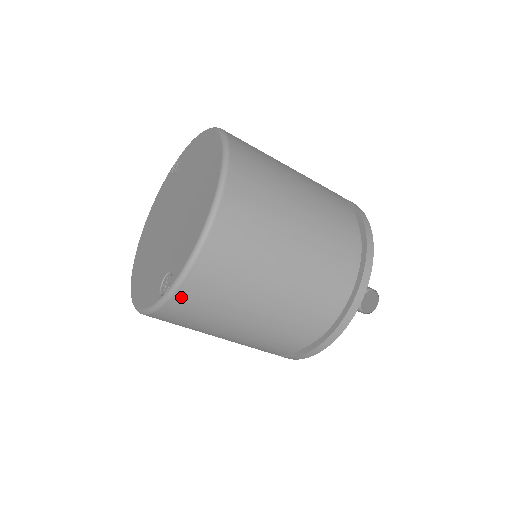
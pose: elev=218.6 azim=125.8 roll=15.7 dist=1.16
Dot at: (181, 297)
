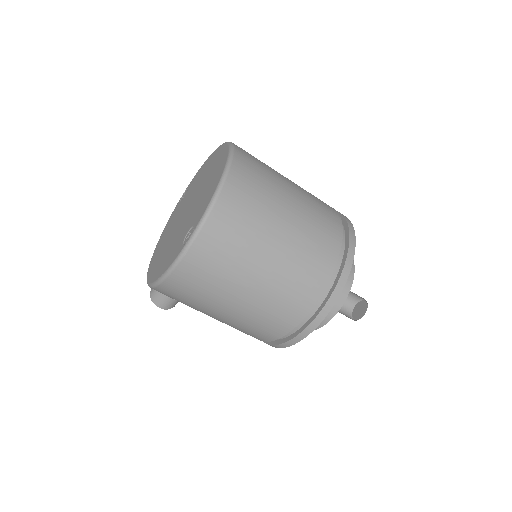
Dot at: (203, 240)
